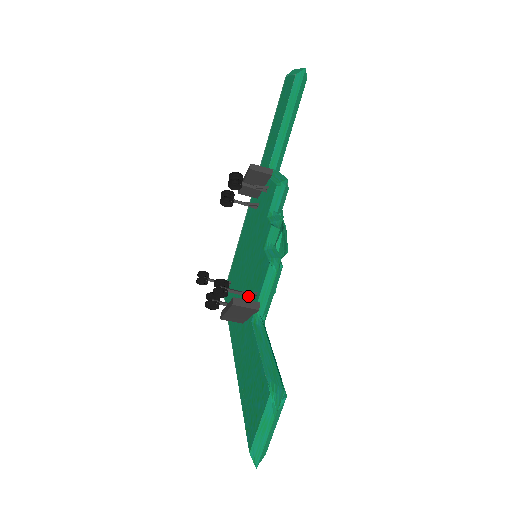
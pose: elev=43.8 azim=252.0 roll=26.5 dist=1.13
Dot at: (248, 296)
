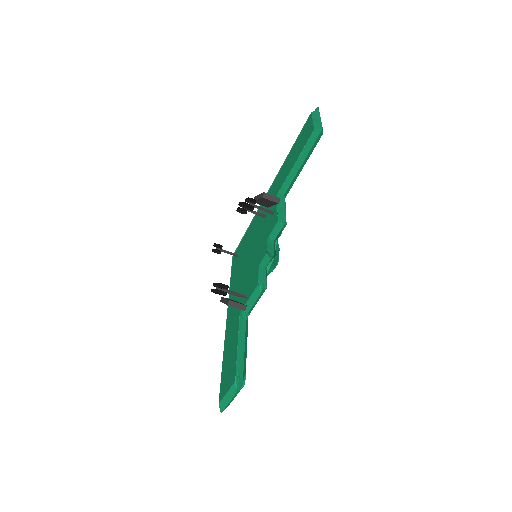
Dot at: (241, 296)
